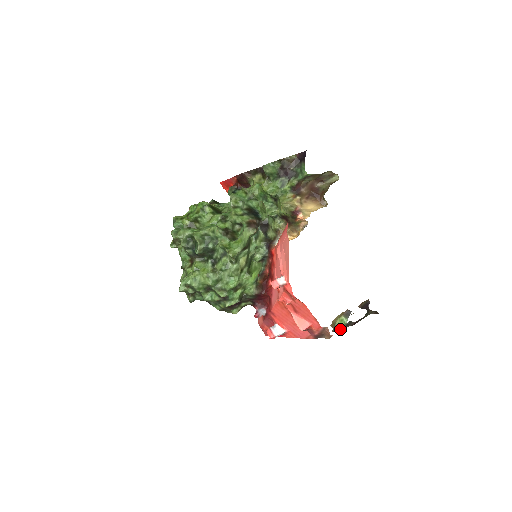
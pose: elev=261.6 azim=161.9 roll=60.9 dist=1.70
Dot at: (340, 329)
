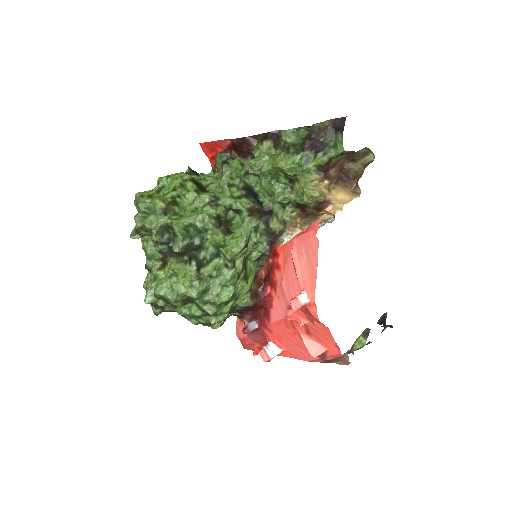
Dot at: occluded
